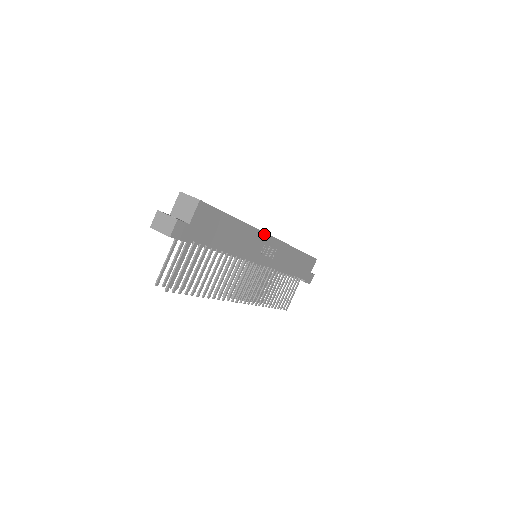
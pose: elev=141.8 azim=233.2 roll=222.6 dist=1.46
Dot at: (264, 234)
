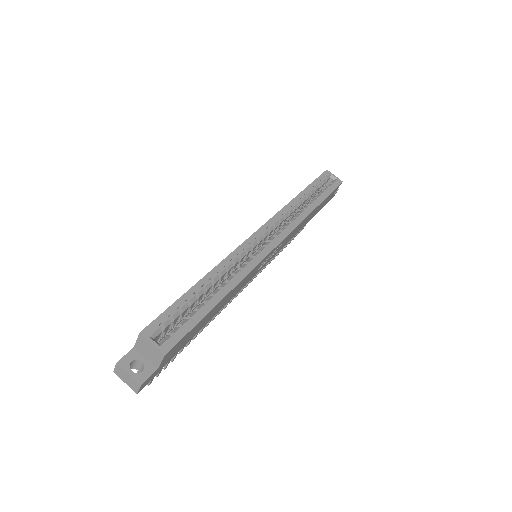
Dot at: (262, 260)
